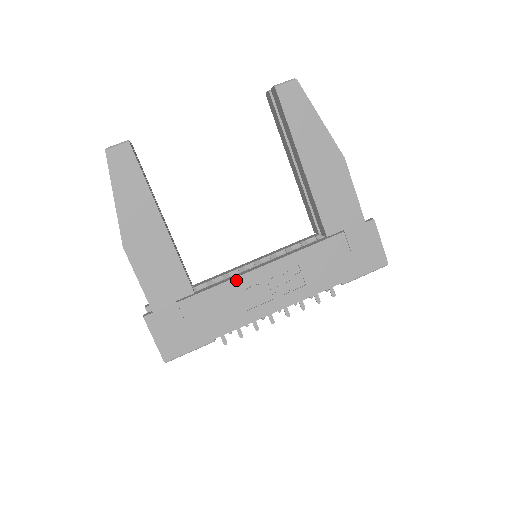
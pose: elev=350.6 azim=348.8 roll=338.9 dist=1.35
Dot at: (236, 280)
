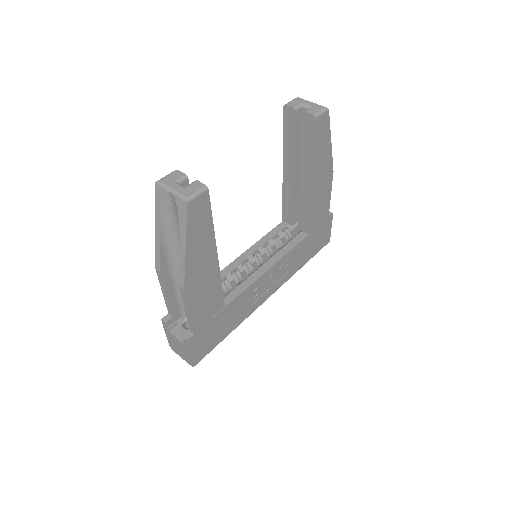
Dot at: (252, 285)
